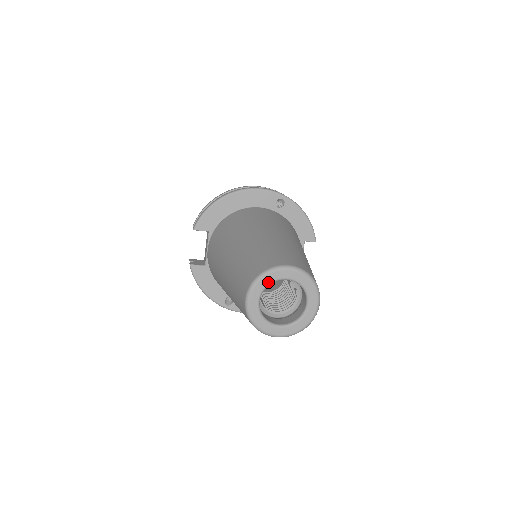
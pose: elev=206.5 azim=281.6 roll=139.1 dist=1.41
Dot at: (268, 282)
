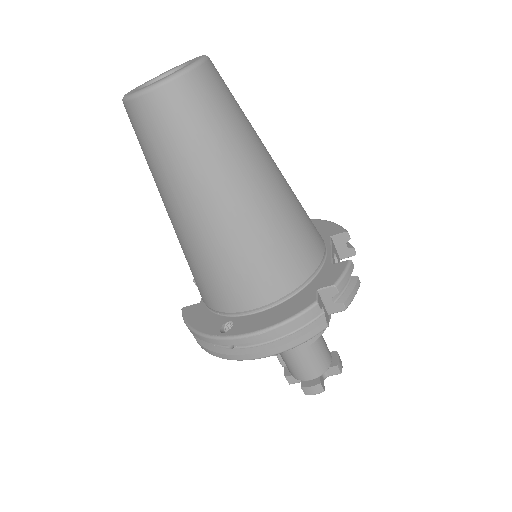
Dot at: (152, 80)
